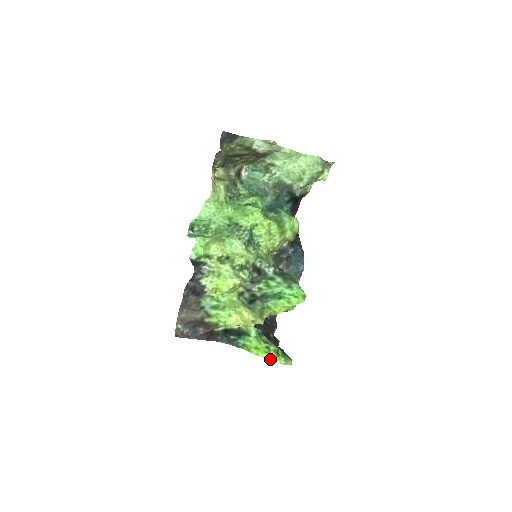
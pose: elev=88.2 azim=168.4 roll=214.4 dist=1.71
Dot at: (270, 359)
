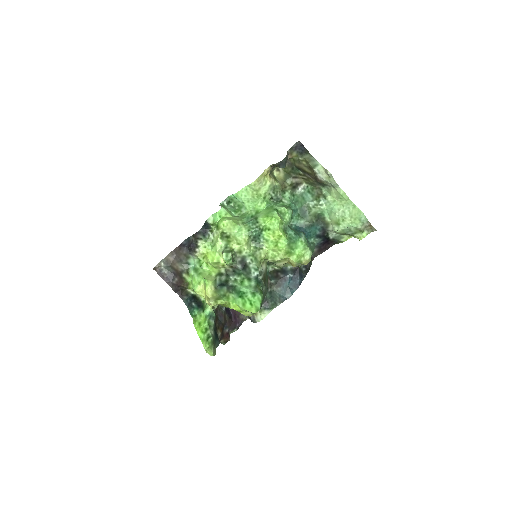
Dot at: (201, 339)
